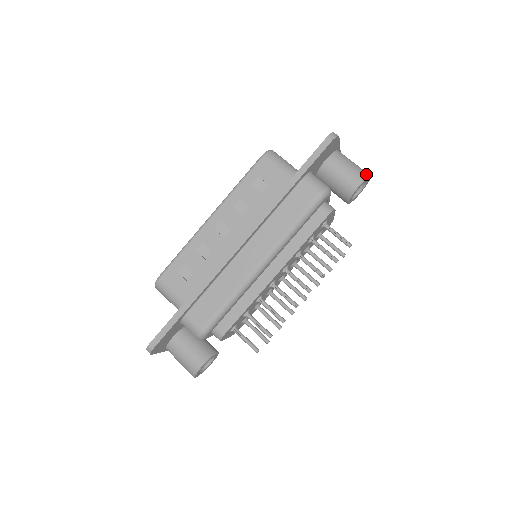
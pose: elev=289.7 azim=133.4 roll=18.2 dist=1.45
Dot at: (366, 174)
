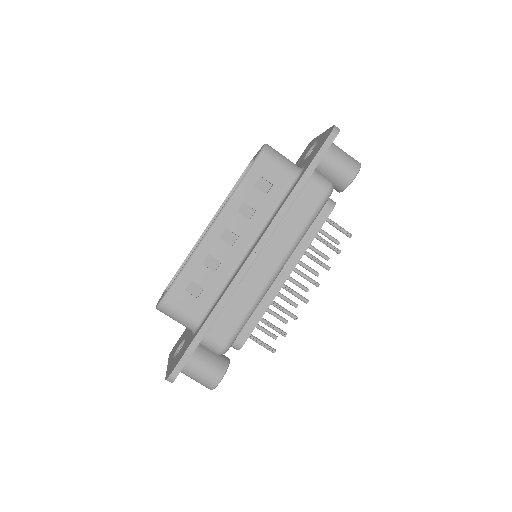
Dot at: (358, 163)
